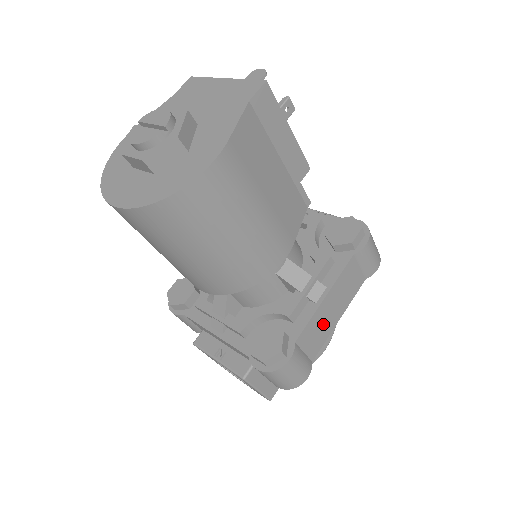
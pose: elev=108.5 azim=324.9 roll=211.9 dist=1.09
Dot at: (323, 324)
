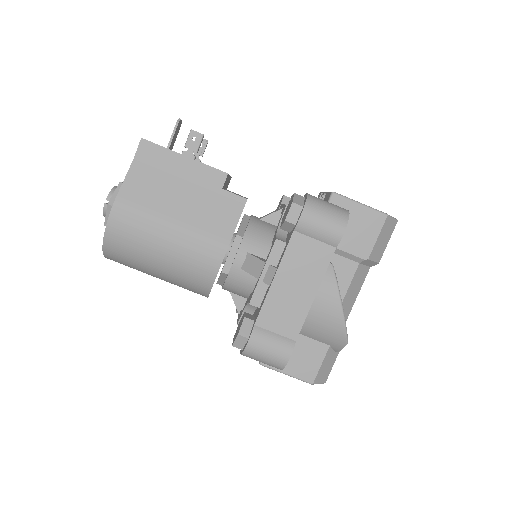
Dot at: (289, 303)
